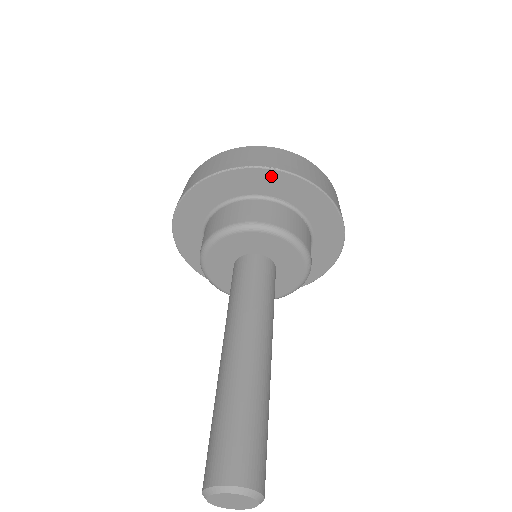
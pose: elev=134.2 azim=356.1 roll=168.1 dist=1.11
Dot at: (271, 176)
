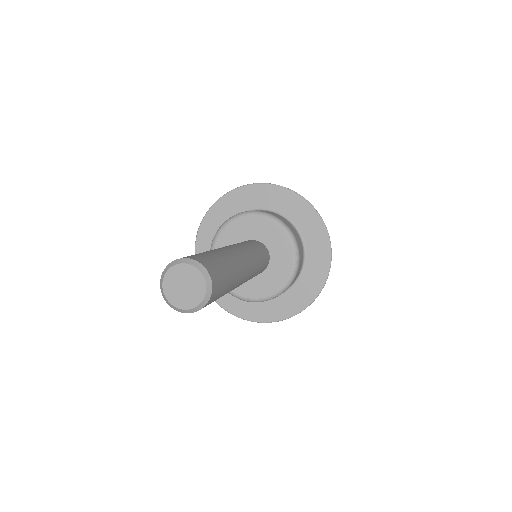
Dot at: (314, 219)
